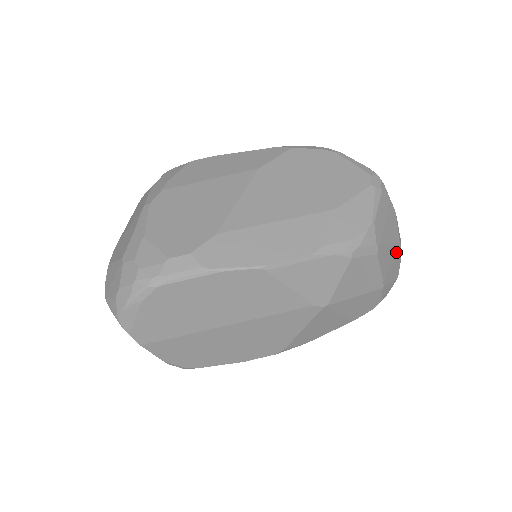
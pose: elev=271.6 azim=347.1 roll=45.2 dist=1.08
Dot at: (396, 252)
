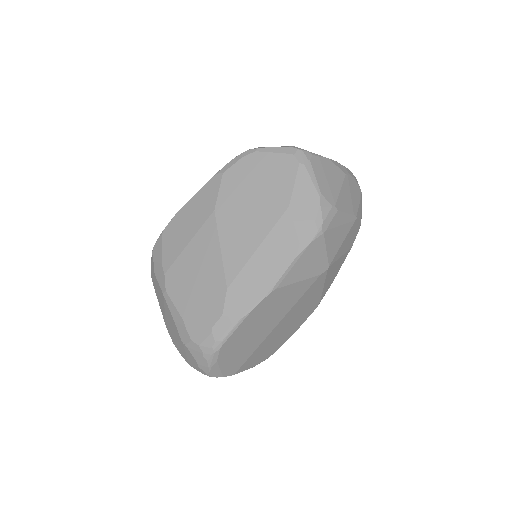
Dot at: (349, 184)
